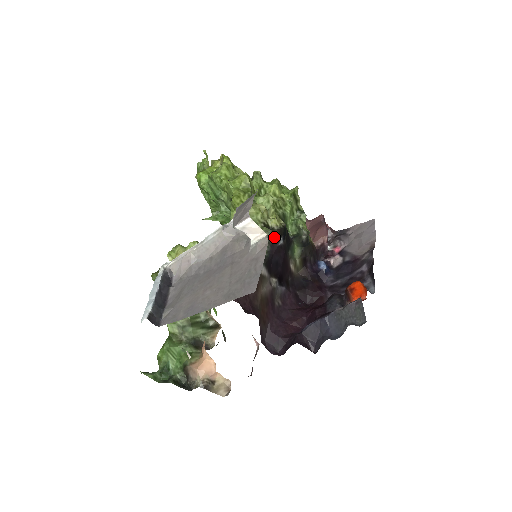
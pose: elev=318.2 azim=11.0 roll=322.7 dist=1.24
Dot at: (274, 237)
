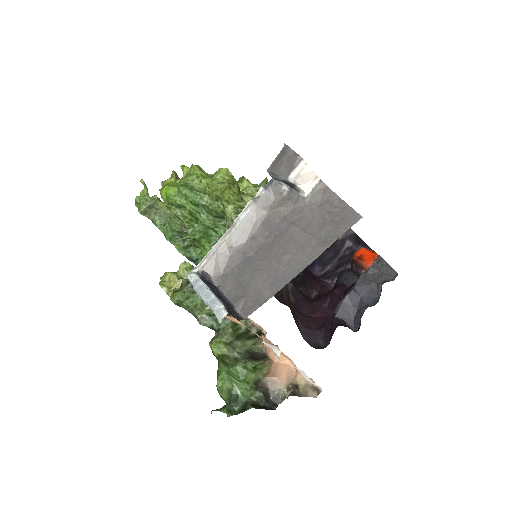
Dot at: occluded
